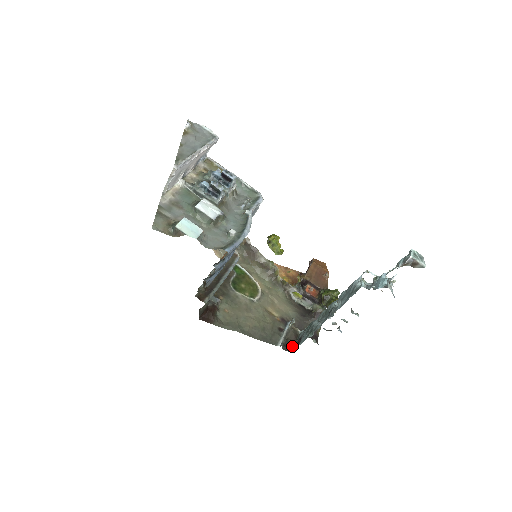
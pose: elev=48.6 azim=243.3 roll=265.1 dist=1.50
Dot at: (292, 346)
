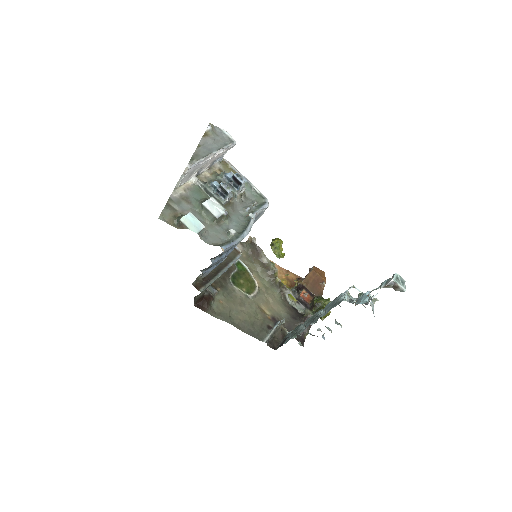
Dot at: (277, 344)
